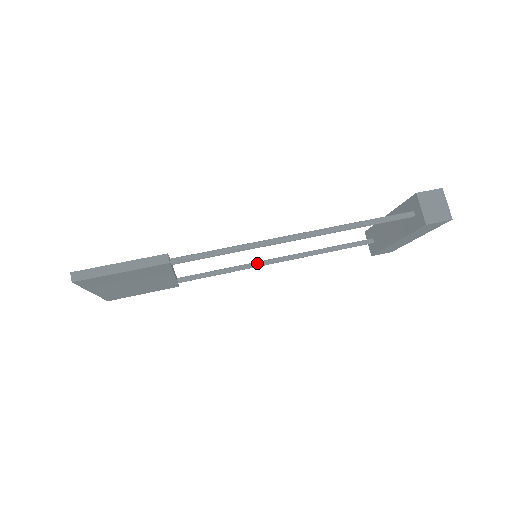
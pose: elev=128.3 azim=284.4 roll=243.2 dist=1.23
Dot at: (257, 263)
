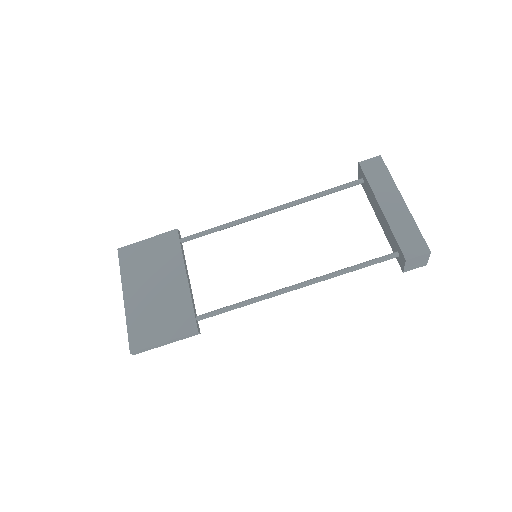
Dot at: (251, 219)
